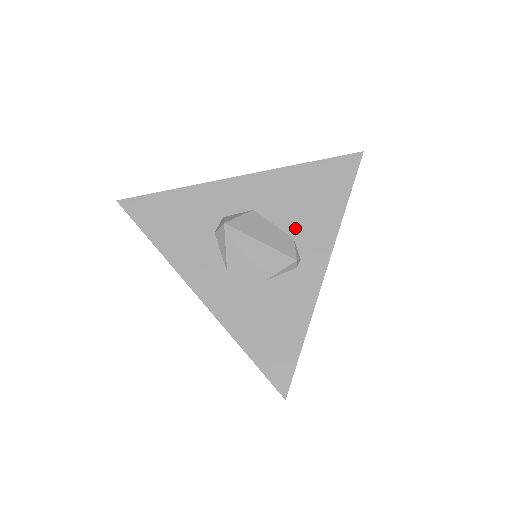
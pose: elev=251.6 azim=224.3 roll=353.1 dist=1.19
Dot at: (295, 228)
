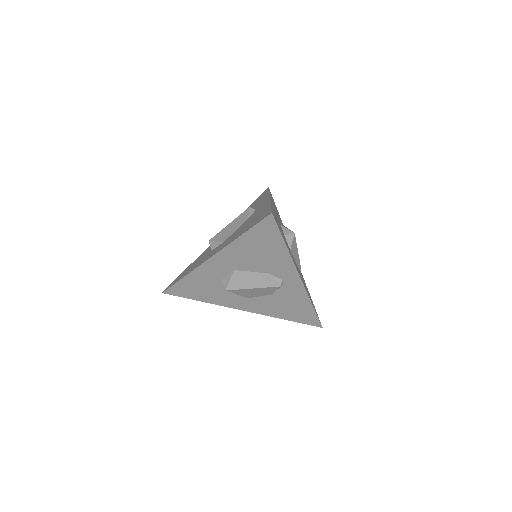
Dot at: (266, 269)
